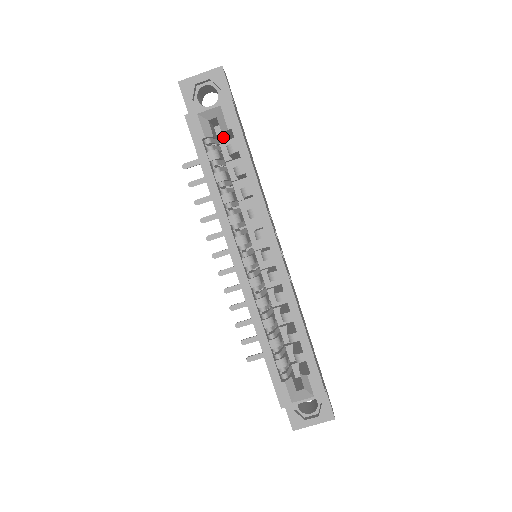
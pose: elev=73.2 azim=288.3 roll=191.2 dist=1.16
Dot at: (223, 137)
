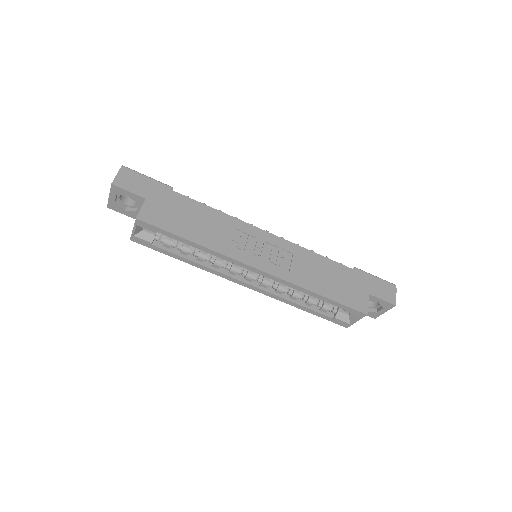
Dot at: occluded
